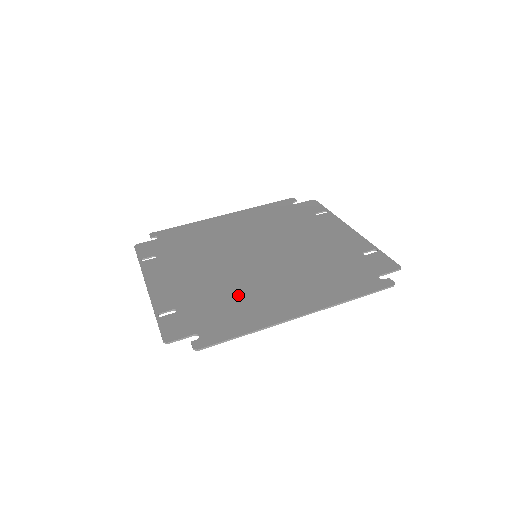
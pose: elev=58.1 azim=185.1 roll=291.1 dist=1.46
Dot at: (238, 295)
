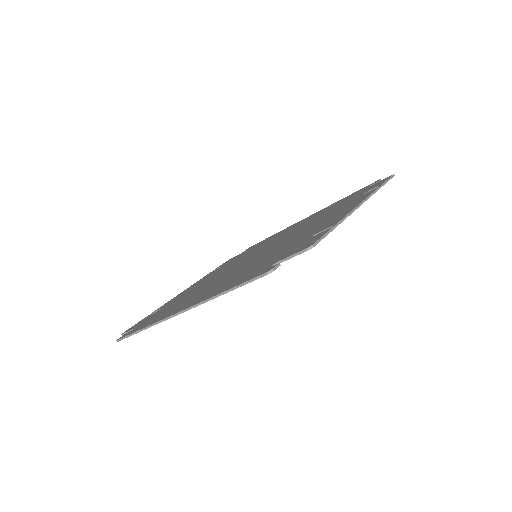
Dot at: (190, 295)
